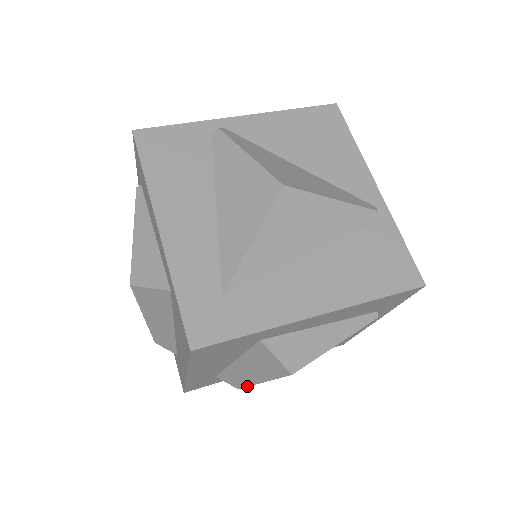
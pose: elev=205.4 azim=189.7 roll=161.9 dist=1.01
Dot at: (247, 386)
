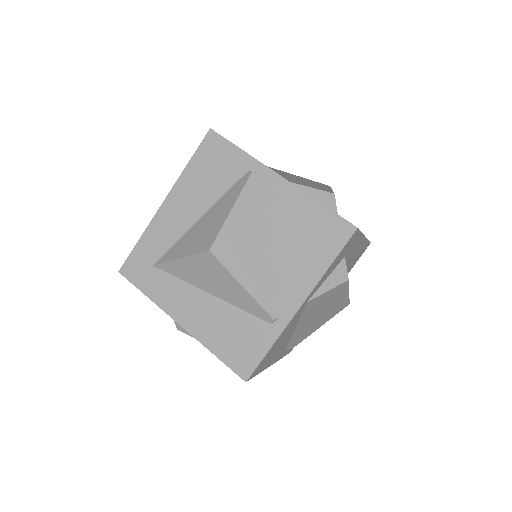
Dot at: occluded
